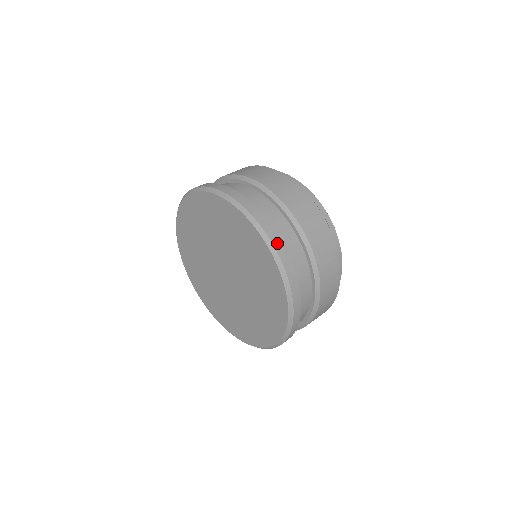
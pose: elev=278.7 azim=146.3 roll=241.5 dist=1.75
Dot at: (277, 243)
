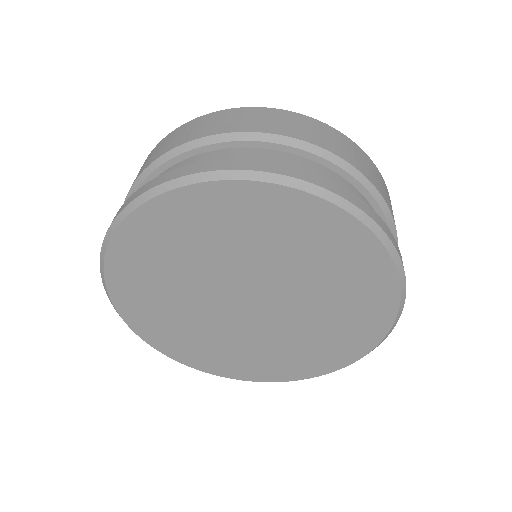
Dot at: (325, 183)
